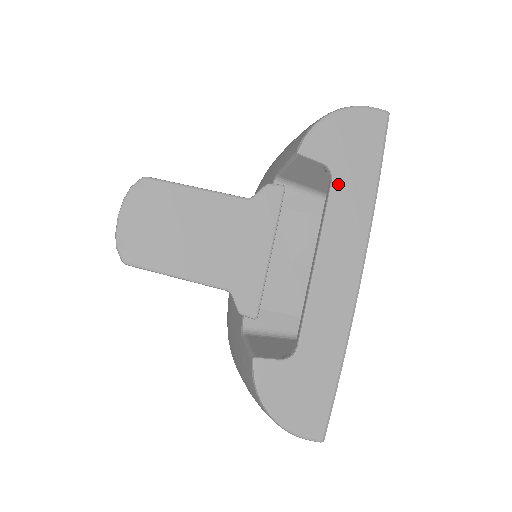
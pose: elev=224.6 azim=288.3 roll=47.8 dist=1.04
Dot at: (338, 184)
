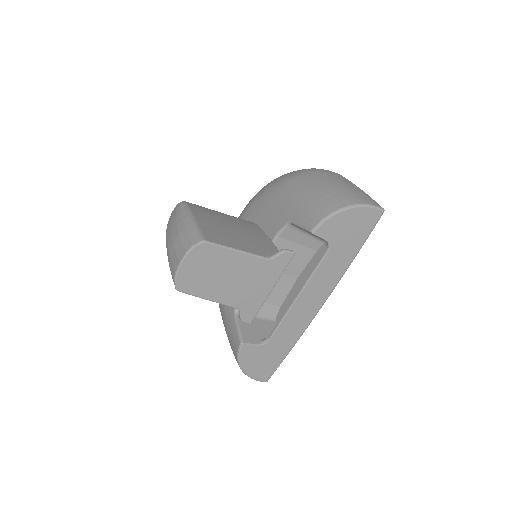
Dot at: (330, 254)
